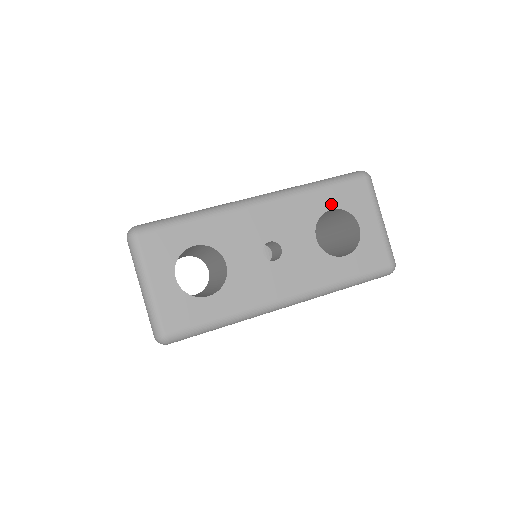
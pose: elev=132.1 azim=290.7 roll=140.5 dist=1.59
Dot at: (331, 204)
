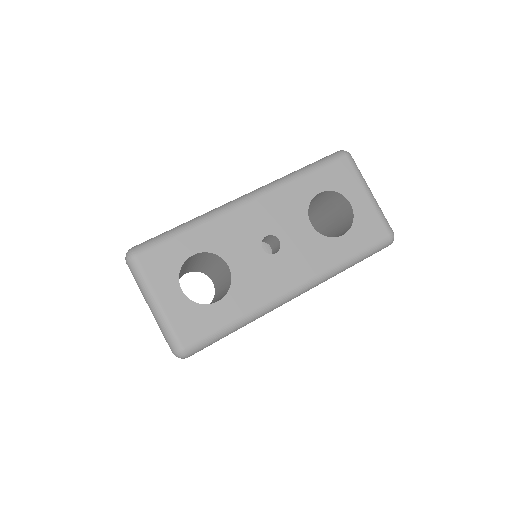
Dot at: (318, 188)
